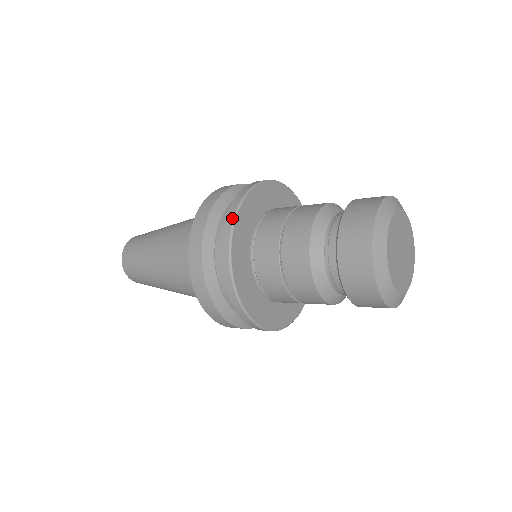
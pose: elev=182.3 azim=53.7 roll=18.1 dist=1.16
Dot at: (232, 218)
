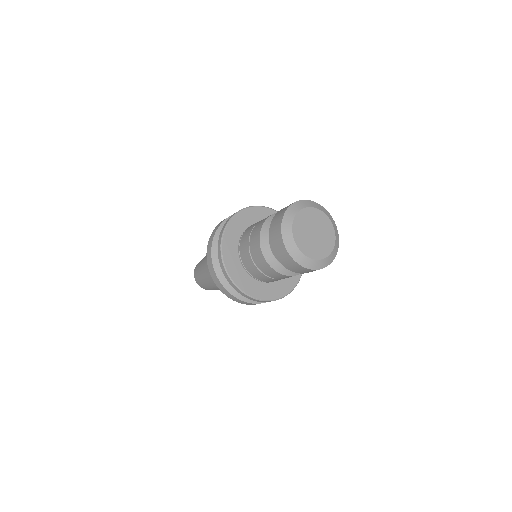
Dot at: (248, 207)
